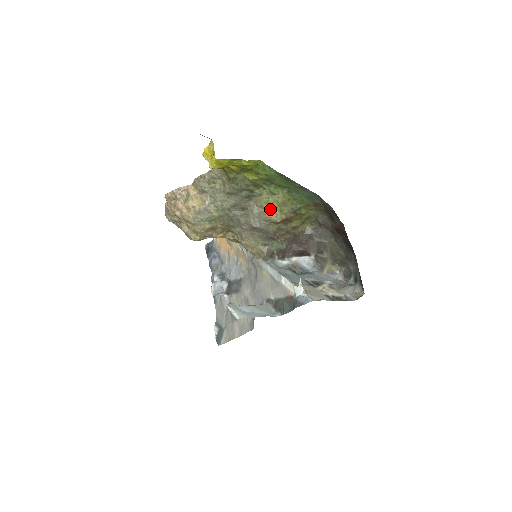
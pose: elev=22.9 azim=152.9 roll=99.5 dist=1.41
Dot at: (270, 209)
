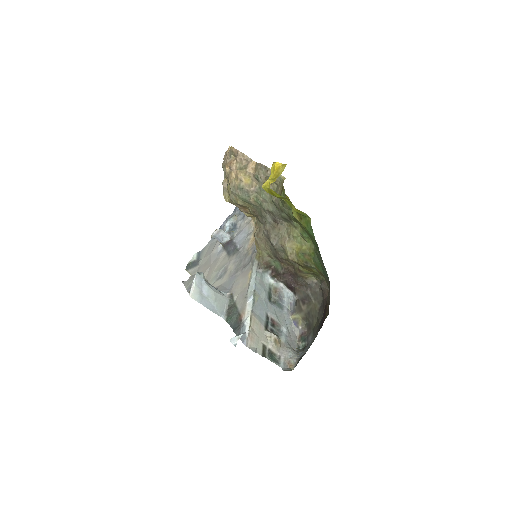
Dot at: (292, 244)
